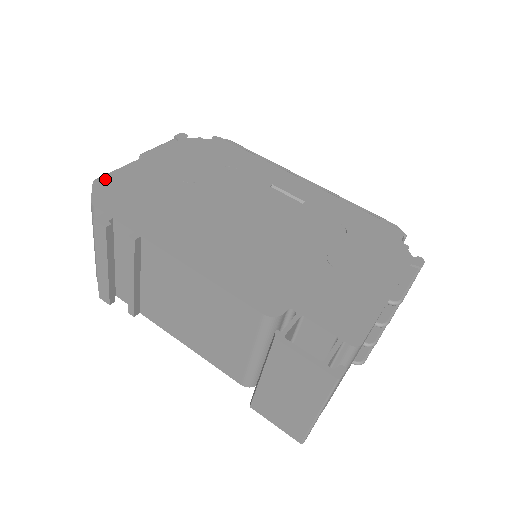
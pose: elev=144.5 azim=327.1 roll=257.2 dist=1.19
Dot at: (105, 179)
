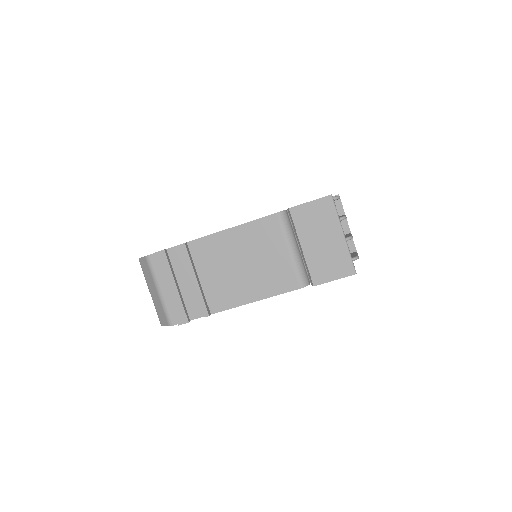
Dot at: occluded
